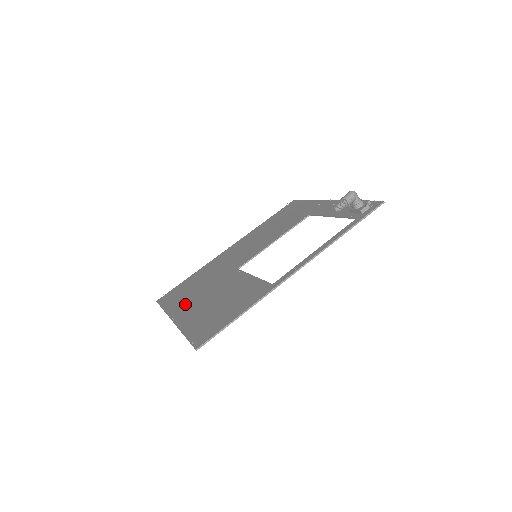
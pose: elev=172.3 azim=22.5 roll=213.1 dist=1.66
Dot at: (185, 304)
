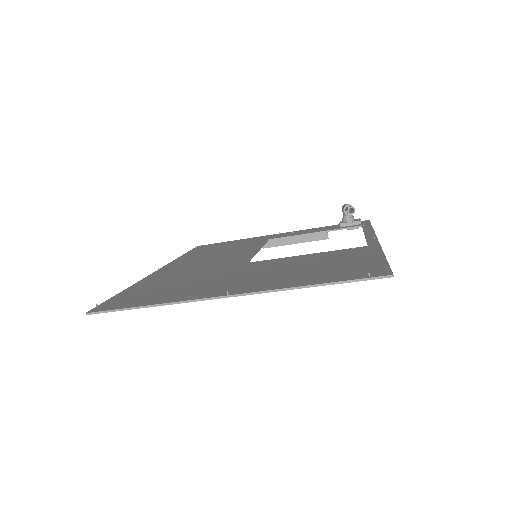
Dot at: (210, 288)
